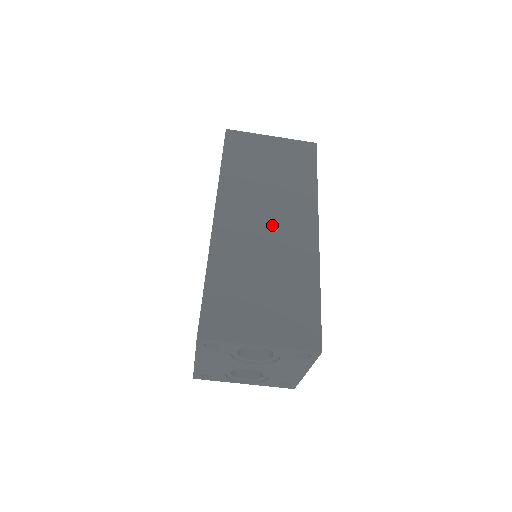
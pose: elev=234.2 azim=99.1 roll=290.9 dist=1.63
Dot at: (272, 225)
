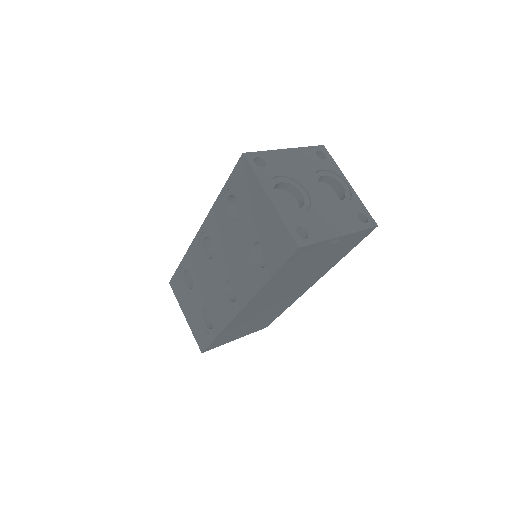
Dot at: occluded
